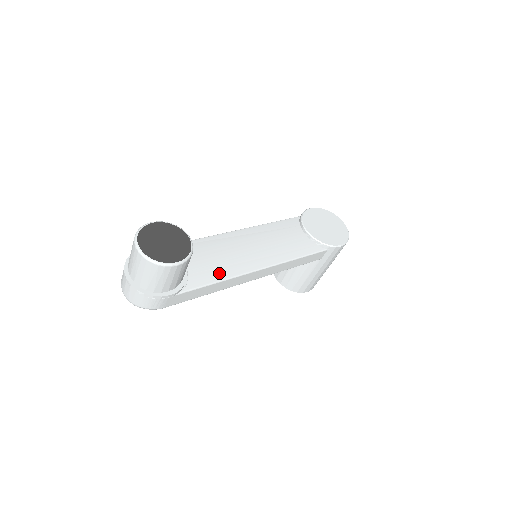
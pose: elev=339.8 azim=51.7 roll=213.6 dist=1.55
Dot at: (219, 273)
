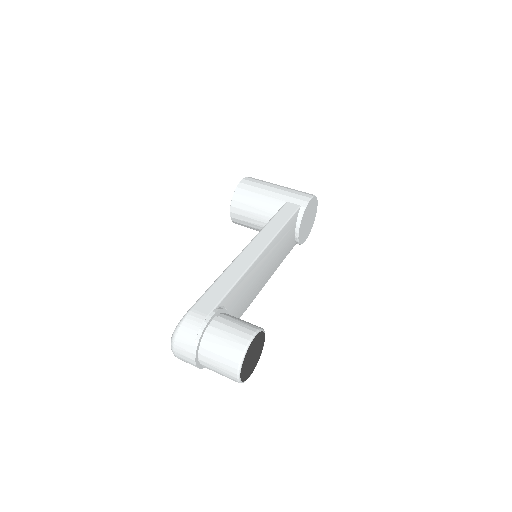
Dot at: (242, 312)
